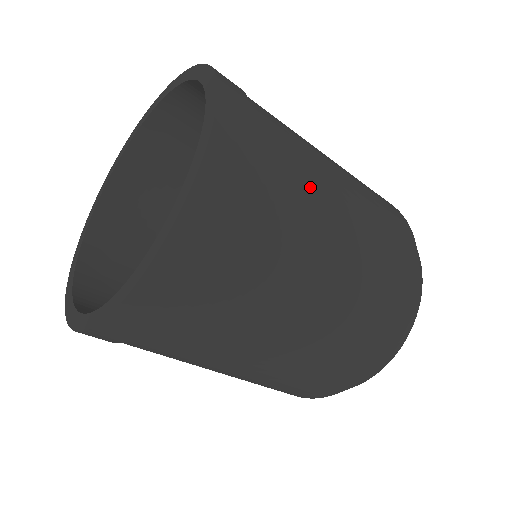
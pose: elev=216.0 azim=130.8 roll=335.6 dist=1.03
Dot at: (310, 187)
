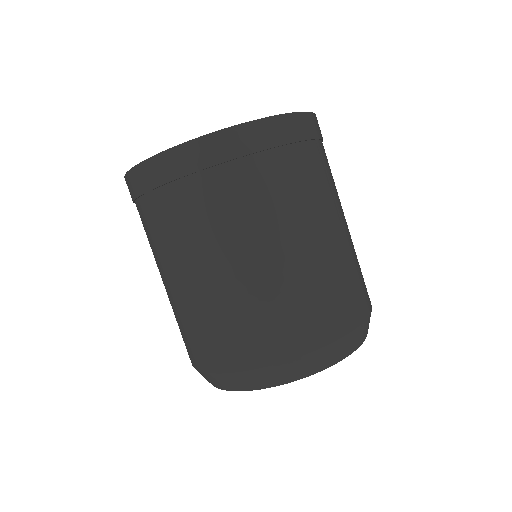
Dot at: (335, 192)
